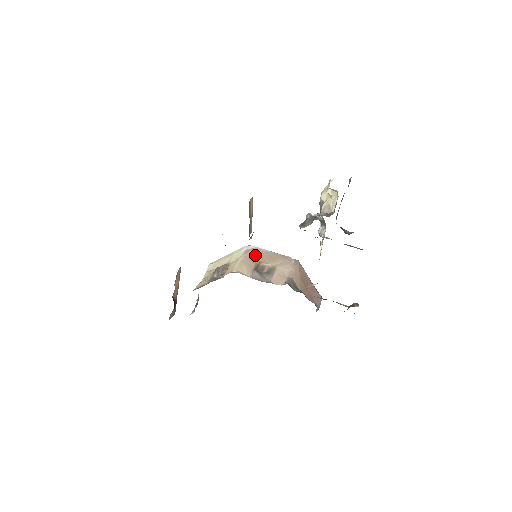
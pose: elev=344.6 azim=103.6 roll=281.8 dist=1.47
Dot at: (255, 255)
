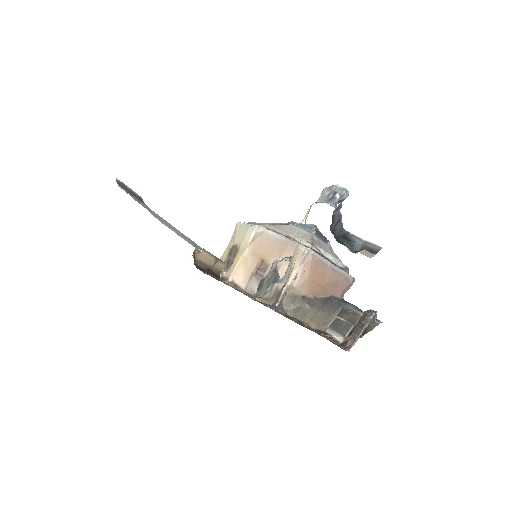
Dot at: (262, 245)
